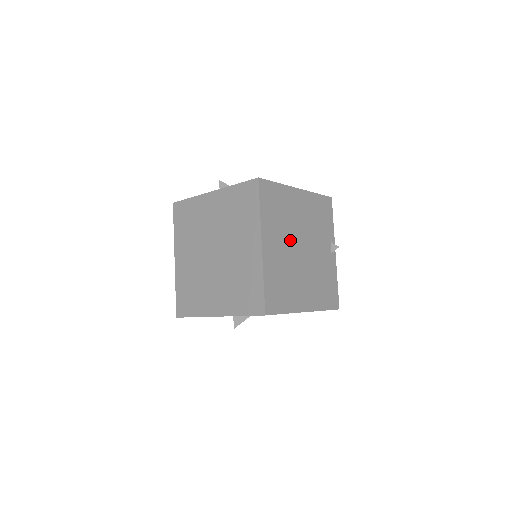
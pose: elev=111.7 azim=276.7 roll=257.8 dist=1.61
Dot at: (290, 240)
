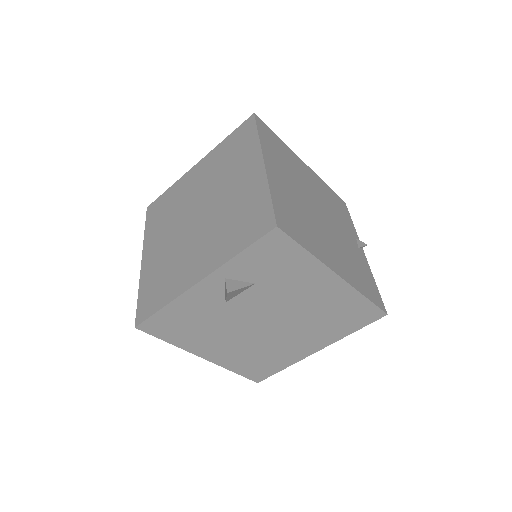
Dot at: (301, 190)
